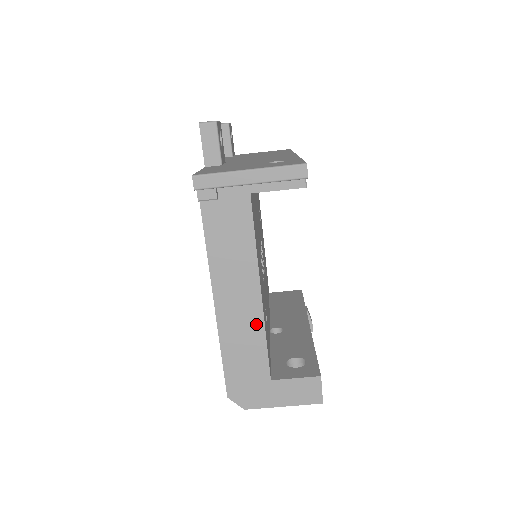
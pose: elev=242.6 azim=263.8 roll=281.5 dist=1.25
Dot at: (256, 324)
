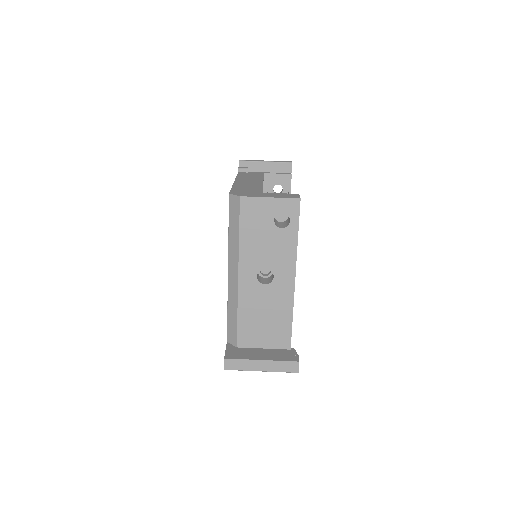
Dot at: (258, 185)
